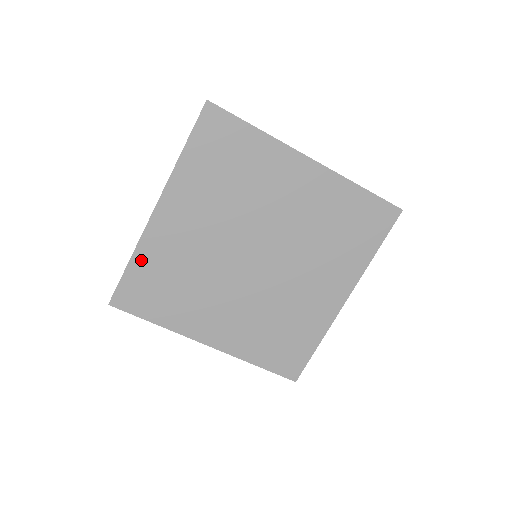
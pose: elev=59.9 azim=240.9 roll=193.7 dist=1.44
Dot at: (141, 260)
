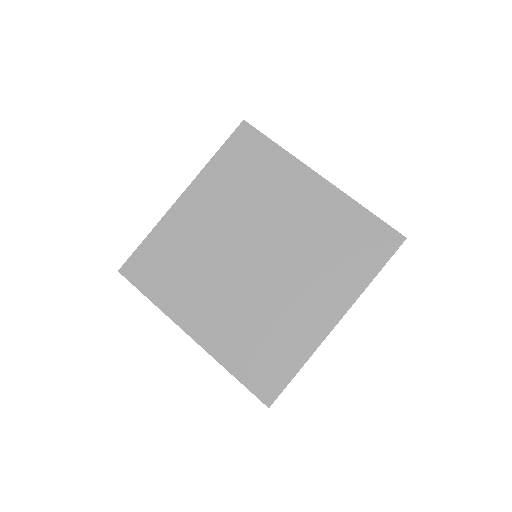
Dot at: (157, 237)
